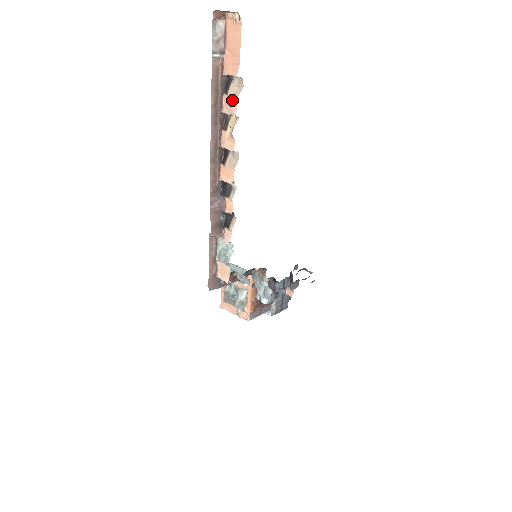
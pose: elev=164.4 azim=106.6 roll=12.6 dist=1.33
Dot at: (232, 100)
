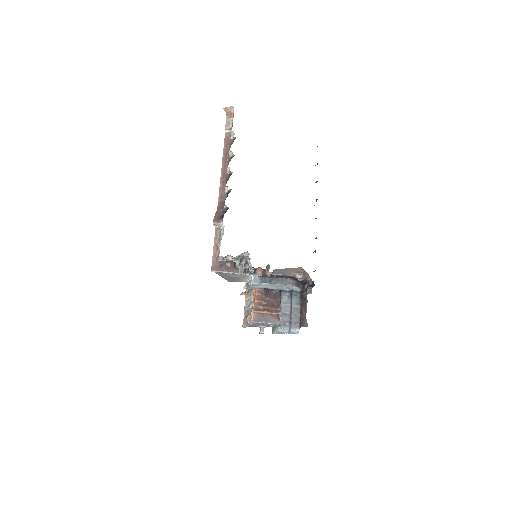
Dot at: occluded
